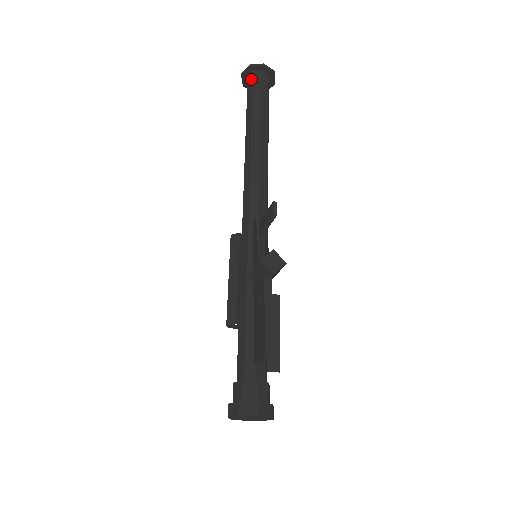
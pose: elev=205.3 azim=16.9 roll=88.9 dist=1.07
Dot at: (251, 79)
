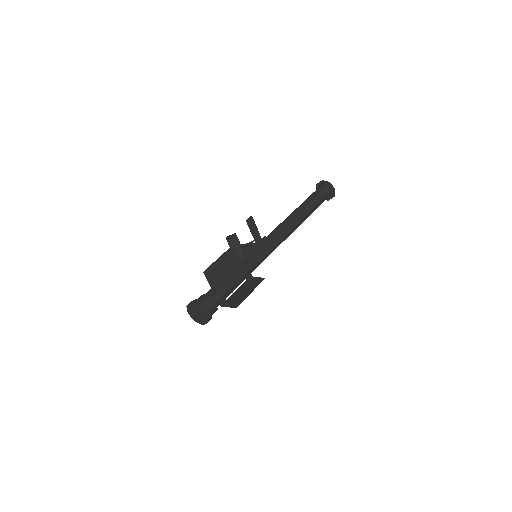
Dot at: occluded
